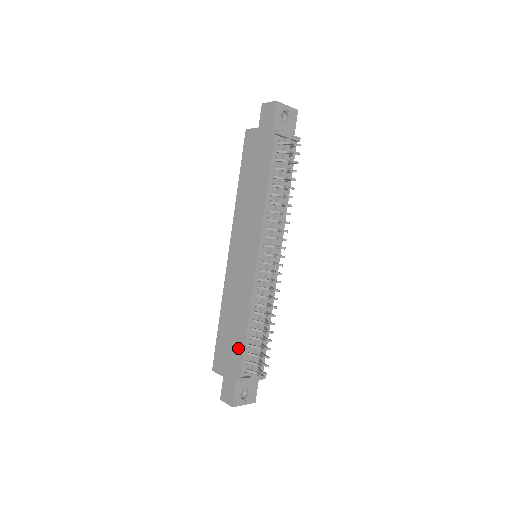
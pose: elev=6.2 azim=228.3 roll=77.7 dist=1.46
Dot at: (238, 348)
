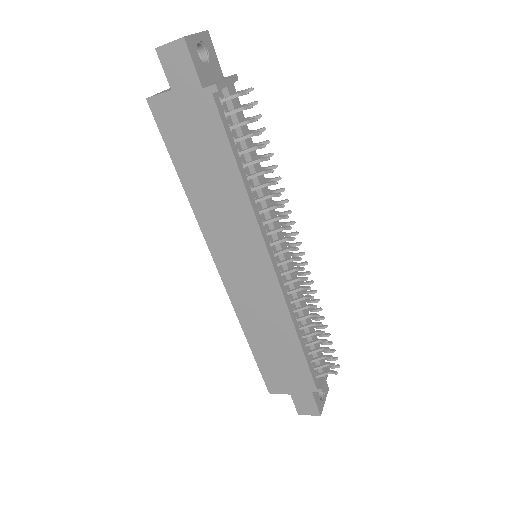
Dot at: (297, 364)
